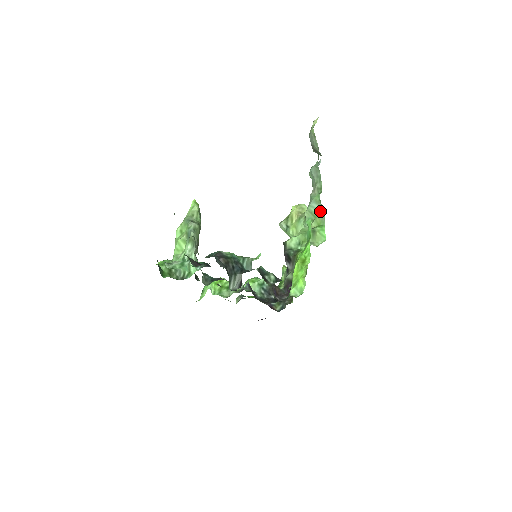
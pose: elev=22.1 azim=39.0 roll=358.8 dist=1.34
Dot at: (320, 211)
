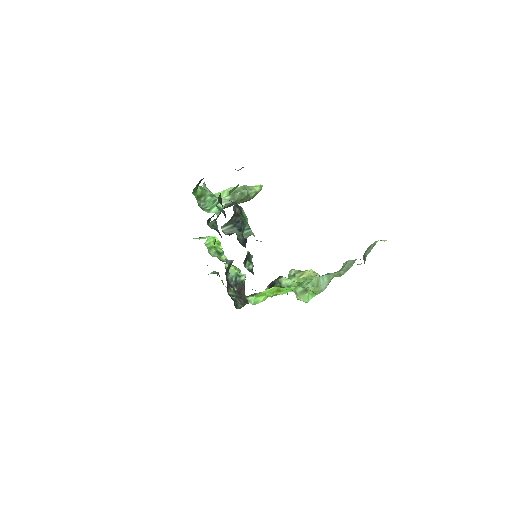
Dot at: (324, 285)
